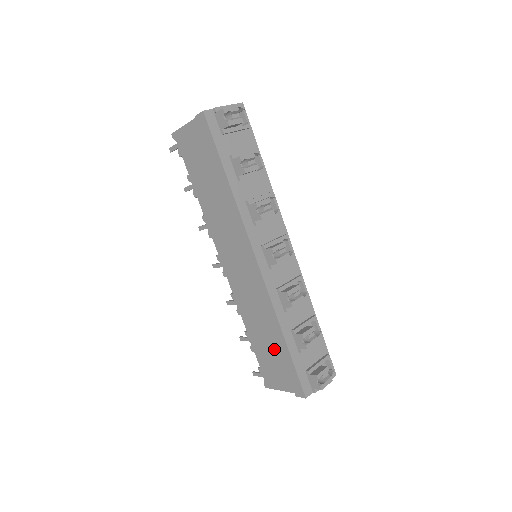
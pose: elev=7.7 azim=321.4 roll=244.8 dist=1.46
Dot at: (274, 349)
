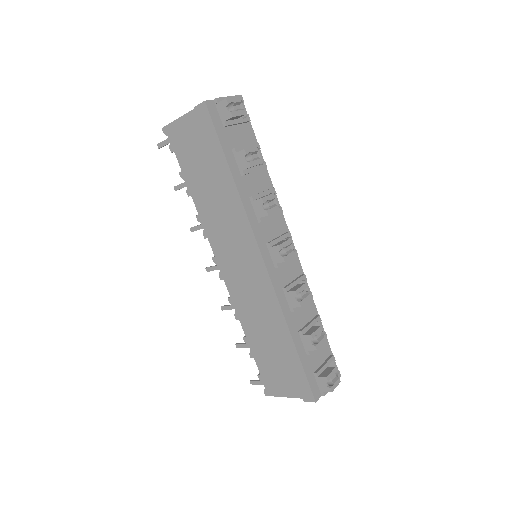
Dot at: (278, 353)
